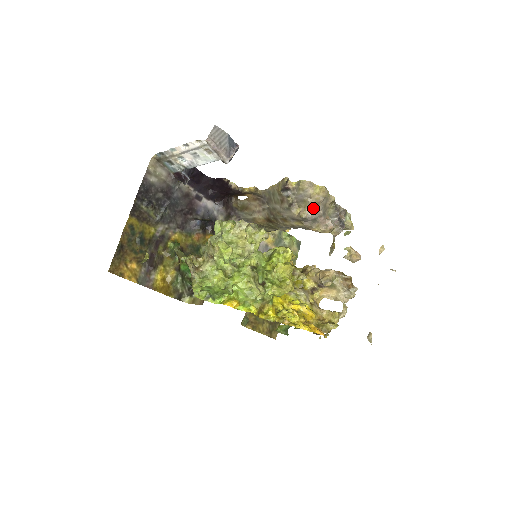
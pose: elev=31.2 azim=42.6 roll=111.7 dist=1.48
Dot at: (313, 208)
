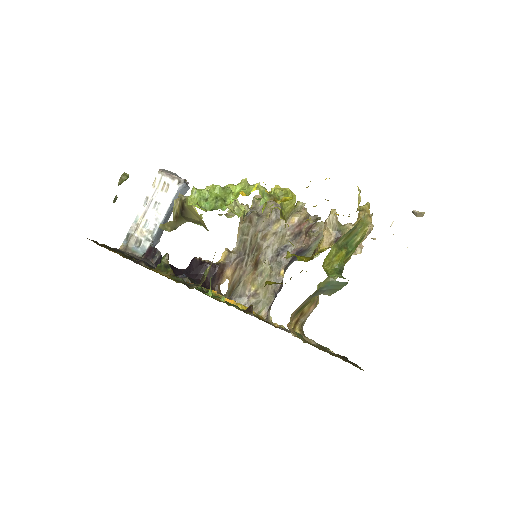
Dot at: (277, 206)
